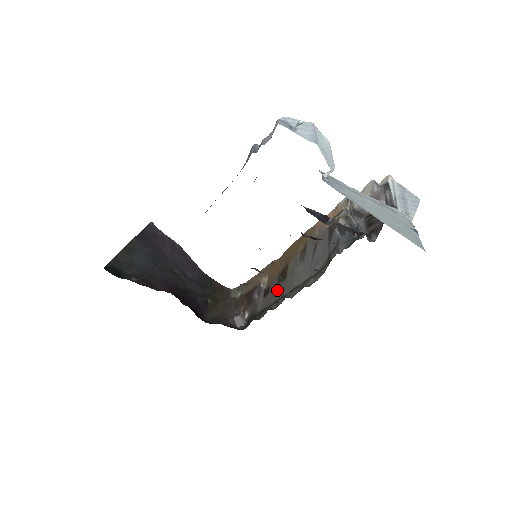
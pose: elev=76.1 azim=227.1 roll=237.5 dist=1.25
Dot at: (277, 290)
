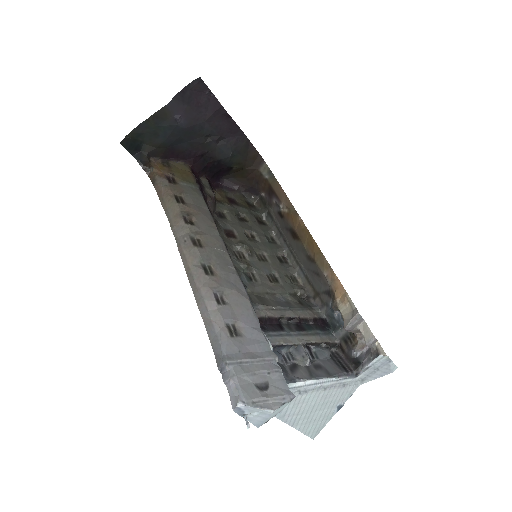
Dot at: (286, 229)
